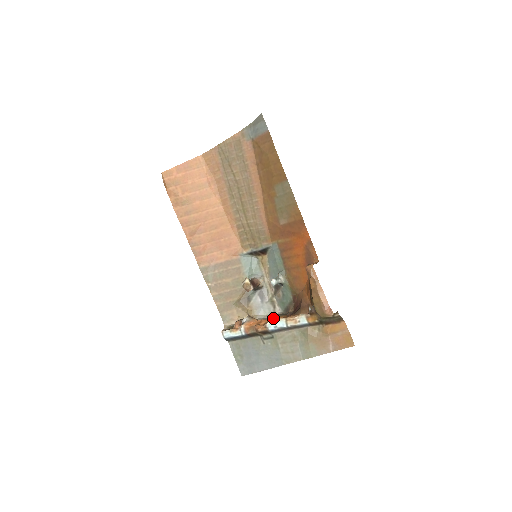
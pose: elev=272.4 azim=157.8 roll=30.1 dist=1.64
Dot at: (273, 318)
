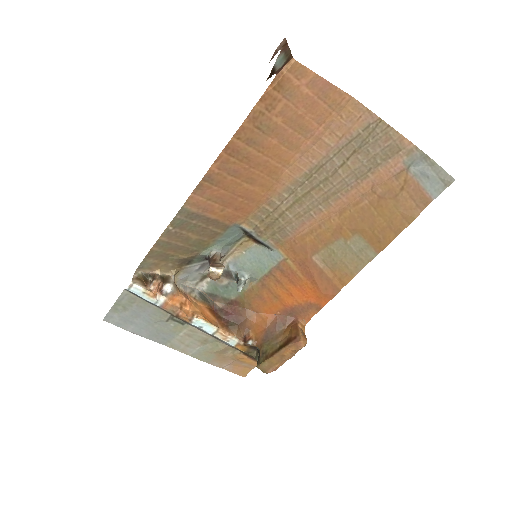
Dot at: (196, 300)
